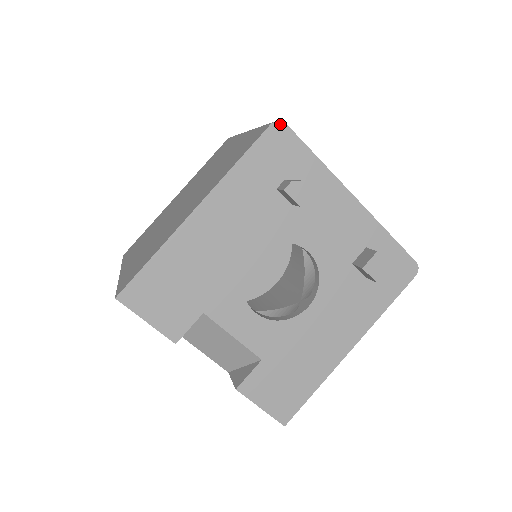
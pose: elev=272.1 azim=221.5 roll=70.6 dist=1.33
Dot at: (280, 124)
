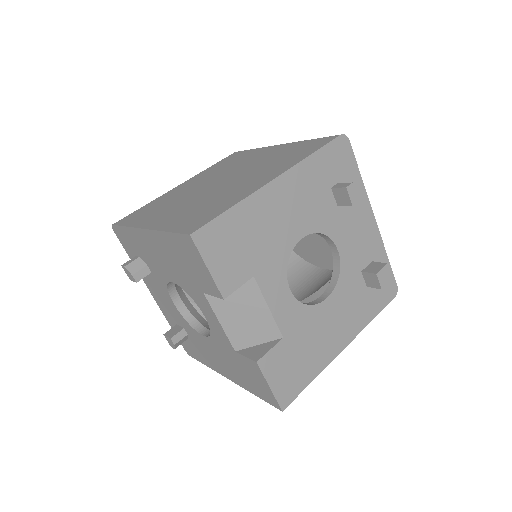
Dot at: (346, 138)
